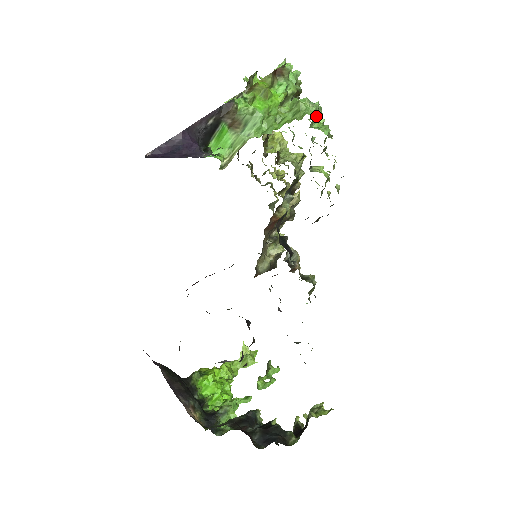
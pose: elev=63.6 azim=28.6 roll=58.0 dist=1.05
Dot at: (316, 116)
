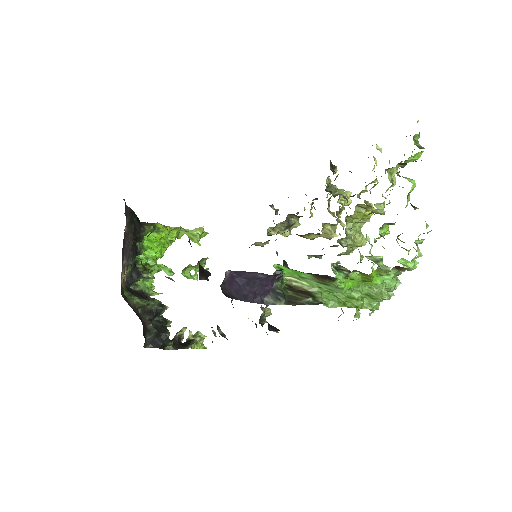
Dot at: occluded
